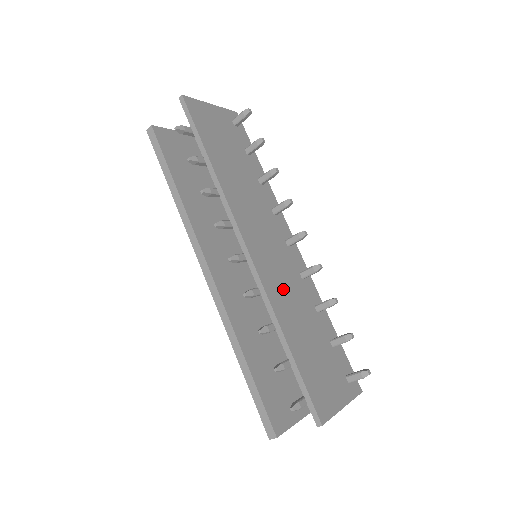
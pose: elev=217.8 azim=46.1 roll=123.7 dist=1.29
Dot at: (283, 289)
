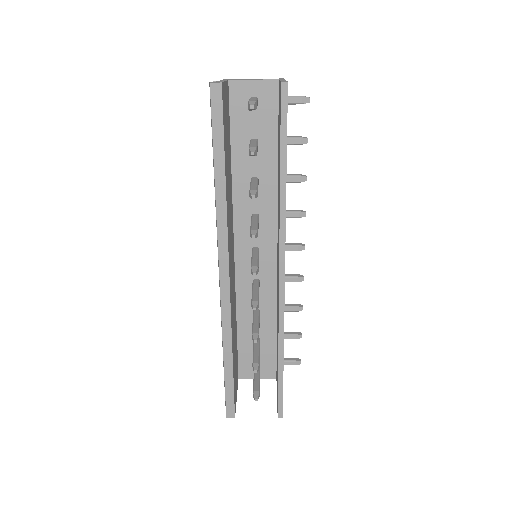
Dot at: occluded
